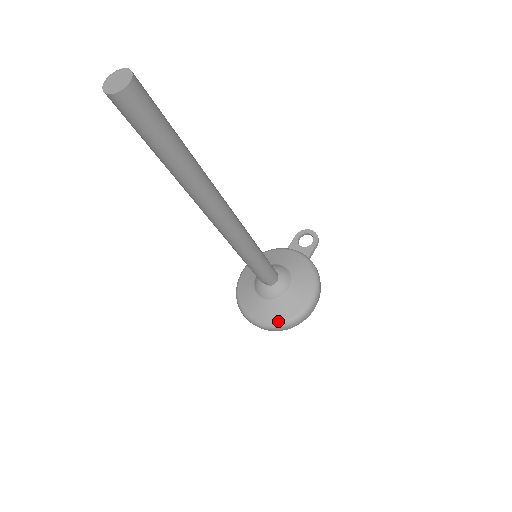
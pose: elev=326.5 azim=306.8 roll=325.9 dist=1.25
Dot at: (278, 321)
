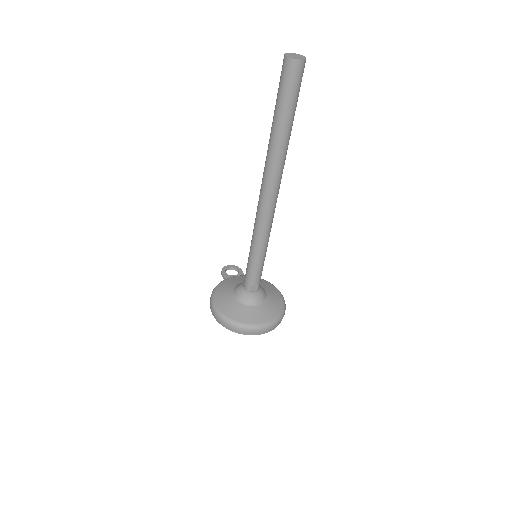
Dot at: (277, 314)
